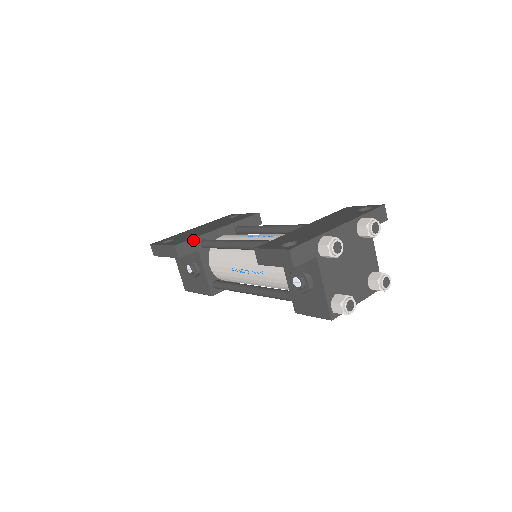
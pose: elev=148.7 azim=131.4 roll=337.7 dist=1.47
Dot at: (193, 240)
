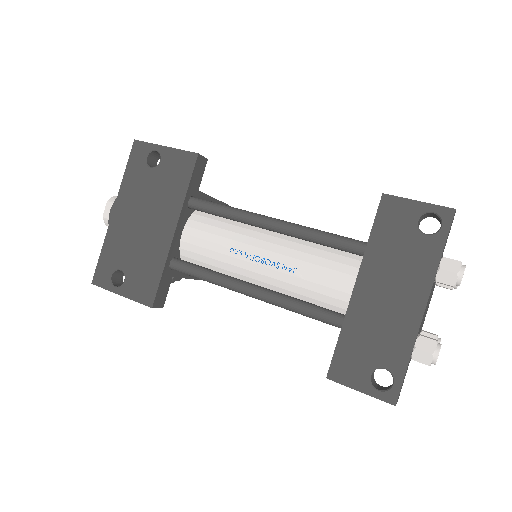
Dot at: (162, 279)
